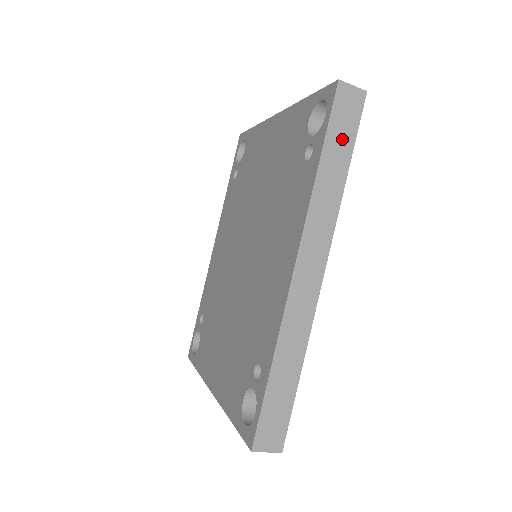
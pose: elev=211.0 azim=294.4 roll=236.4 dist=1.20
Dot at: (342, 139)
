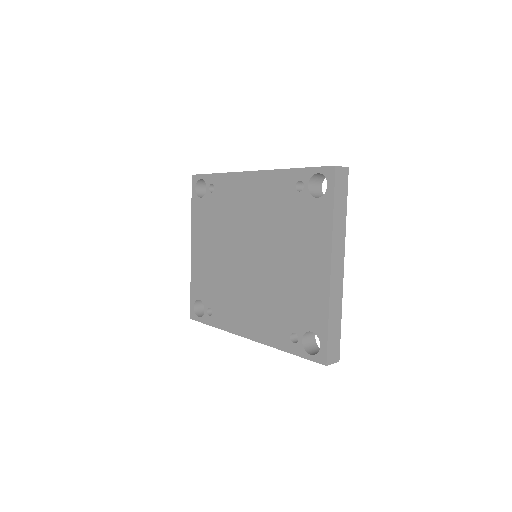
Dot at: occluded
